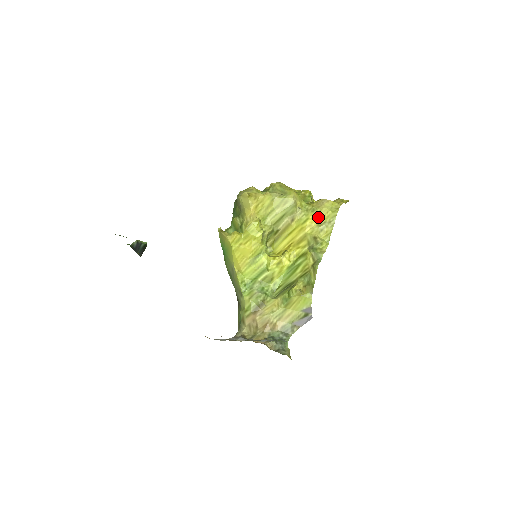
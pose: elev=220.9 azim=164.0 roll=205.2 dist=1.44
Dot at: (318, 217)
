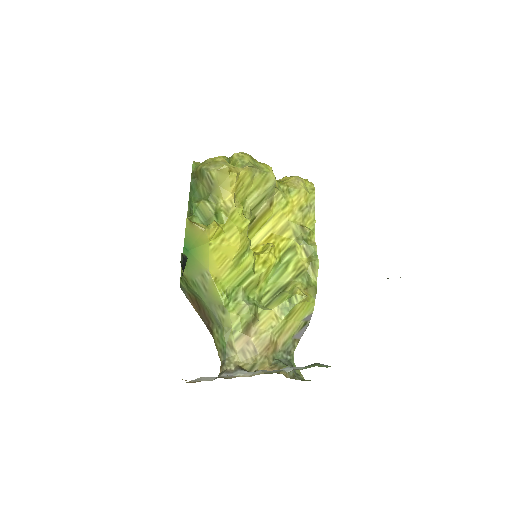
Dot at: (298, 200)
